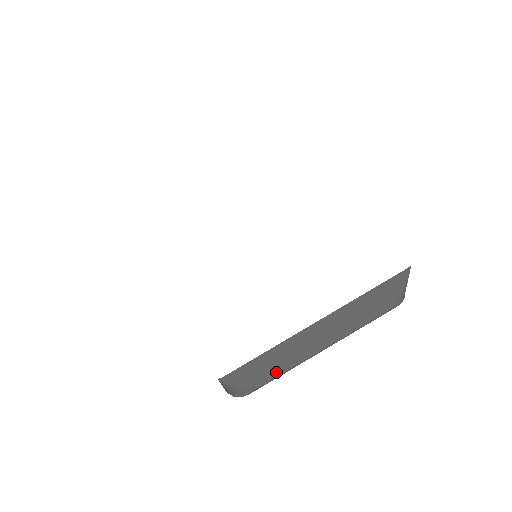
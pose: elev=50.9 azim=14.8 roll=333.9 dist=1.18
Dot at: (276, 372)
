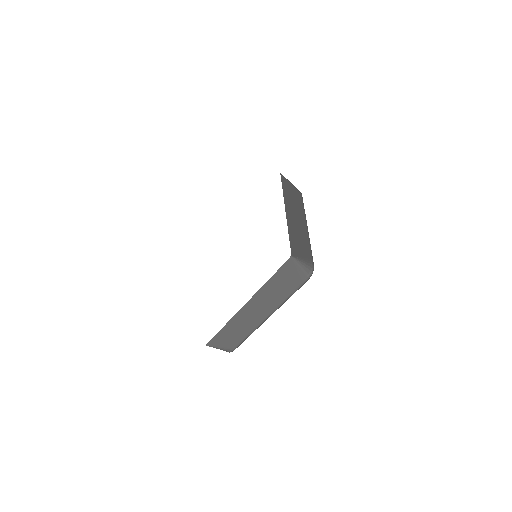
Dot at: (241, 336)
